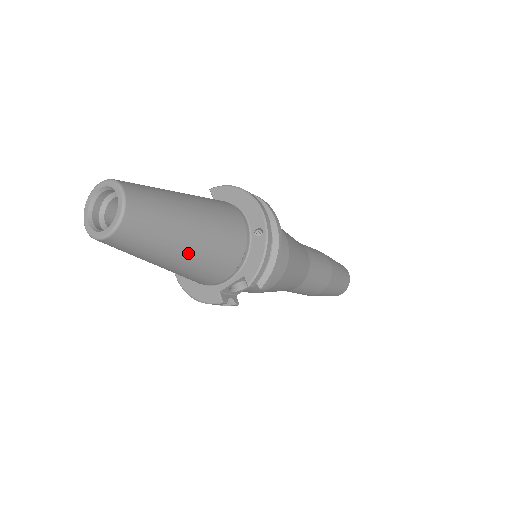
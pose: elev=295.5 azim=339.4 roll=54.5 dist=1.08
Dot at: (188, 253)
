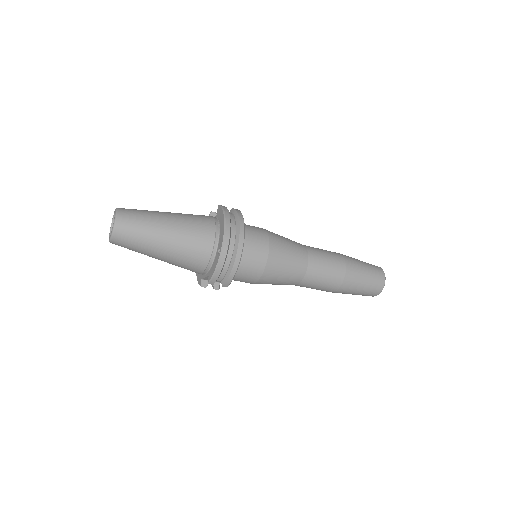
Dot at: (163, 256)
